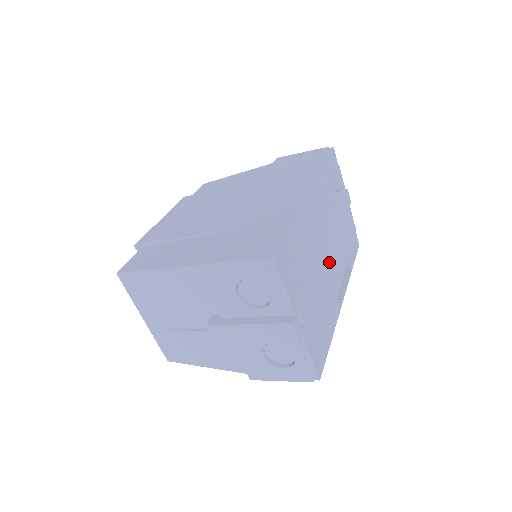
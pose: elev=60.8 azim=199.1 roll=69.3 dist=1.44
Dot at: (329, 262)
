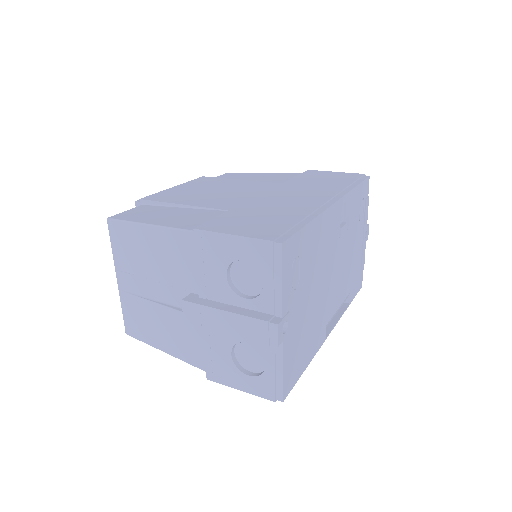
Dot at: (330, 284)
